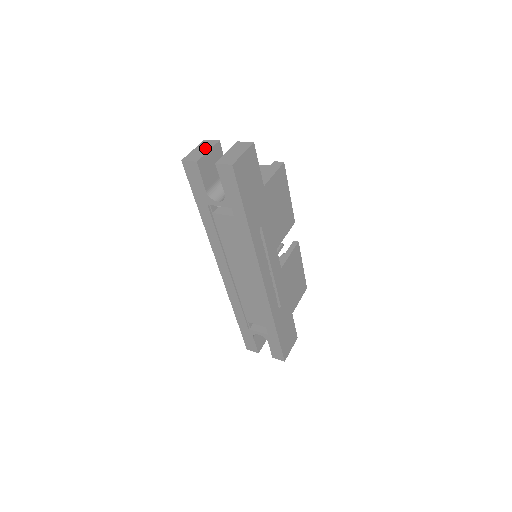
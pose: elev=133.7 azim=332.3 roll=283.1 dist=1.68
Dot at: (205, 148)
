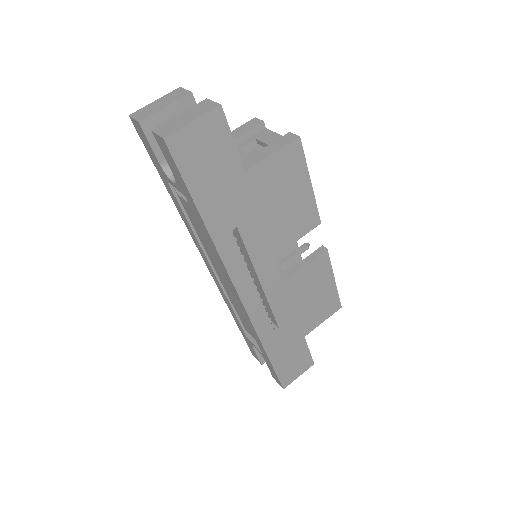
Dot at: (166, 101)
